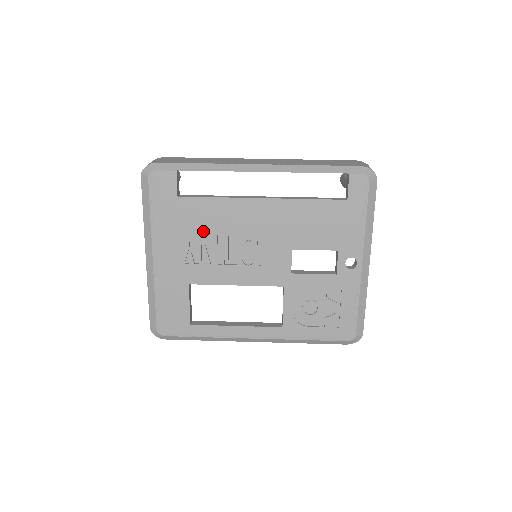
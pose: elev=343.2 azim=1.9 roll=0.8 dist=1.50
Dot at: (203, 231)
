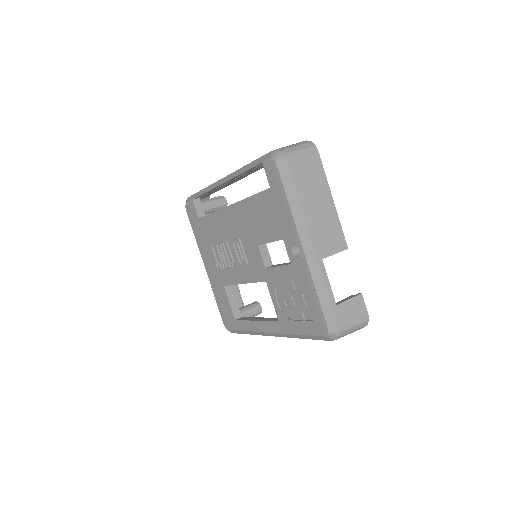
Dot at: (216, 242)
